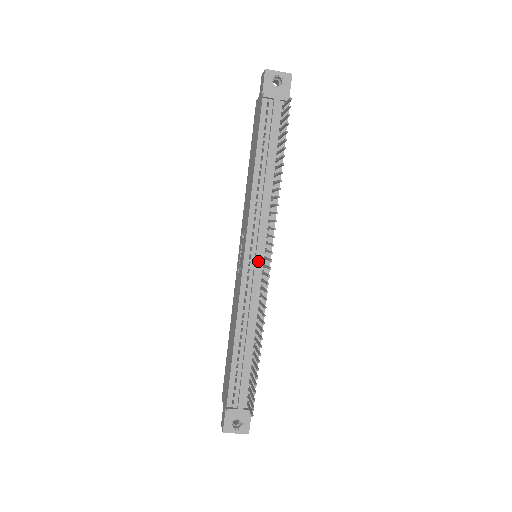
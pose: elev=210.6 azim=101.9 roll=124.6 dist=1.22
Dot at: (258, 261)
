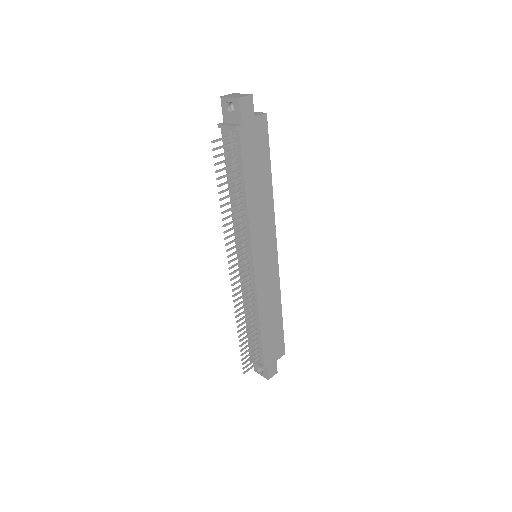
Dot at: occluded
